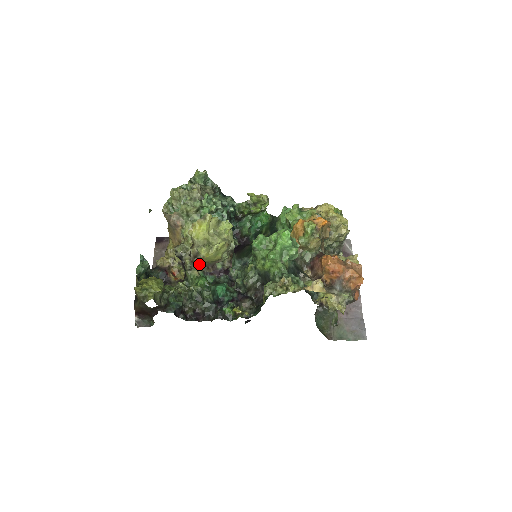
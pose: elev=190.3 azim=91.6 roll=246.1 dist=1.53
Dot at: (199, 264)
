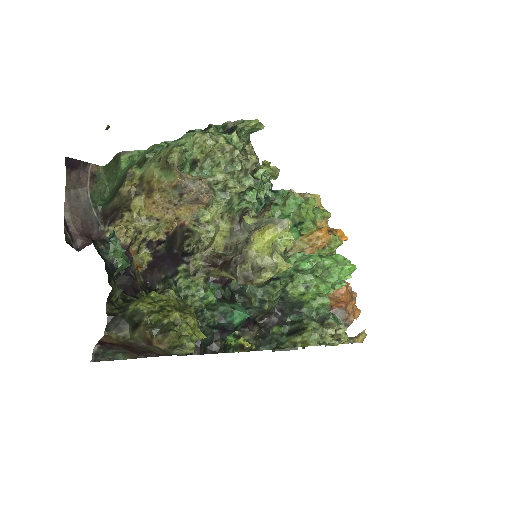
Dot at: (223, 275)
